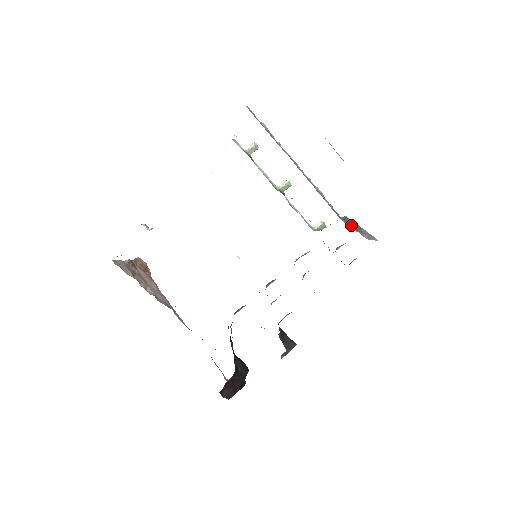
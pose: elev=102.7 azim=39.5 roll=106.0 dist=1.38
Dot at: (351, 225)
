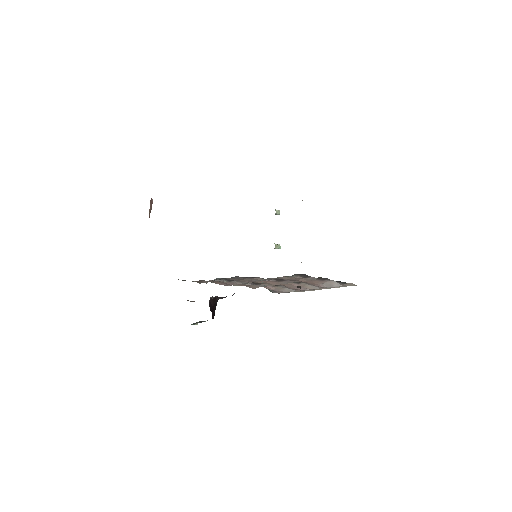
Dot at: occluded
